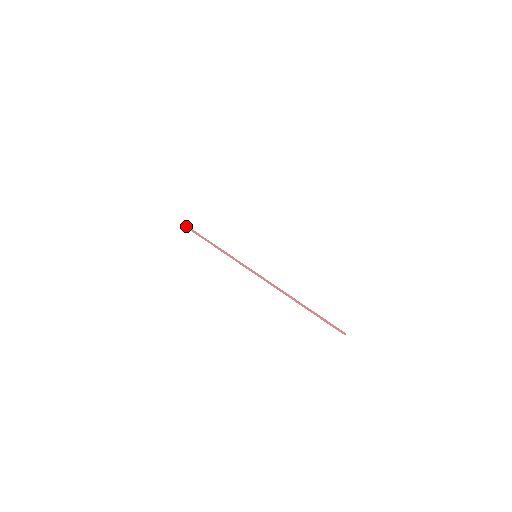
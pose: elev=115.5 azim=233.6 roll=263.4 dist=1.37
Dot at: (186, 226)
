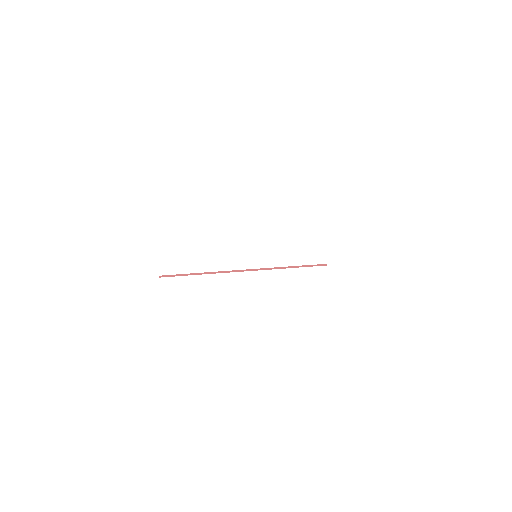
Dot at: (162, 276)
